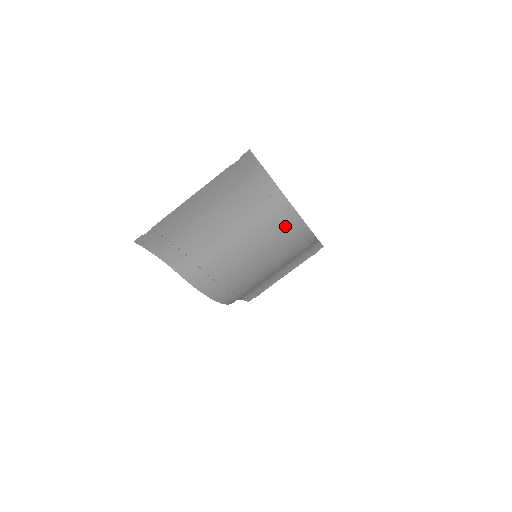
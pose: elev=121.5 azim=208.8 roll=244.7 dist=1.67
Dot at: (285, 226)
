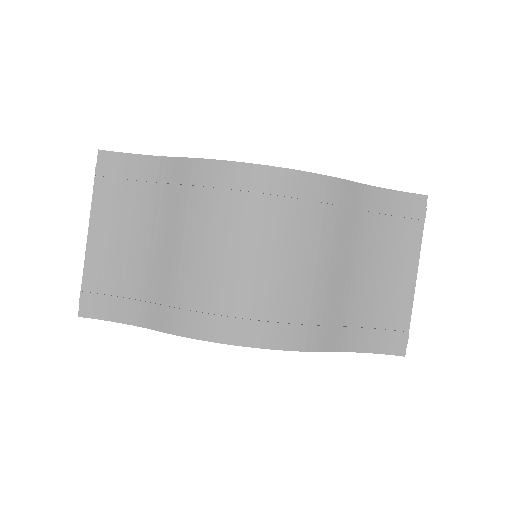
Dot at: (215, 185)
